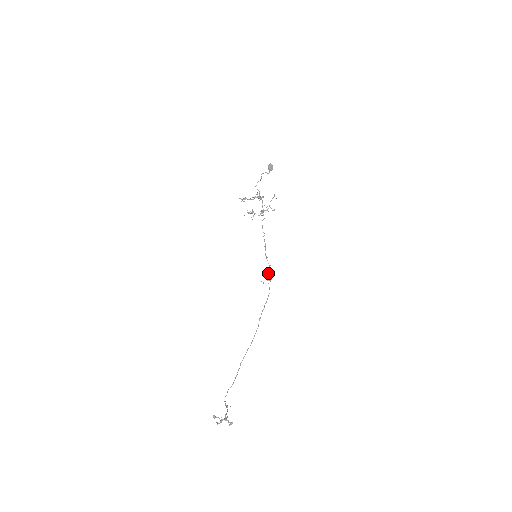
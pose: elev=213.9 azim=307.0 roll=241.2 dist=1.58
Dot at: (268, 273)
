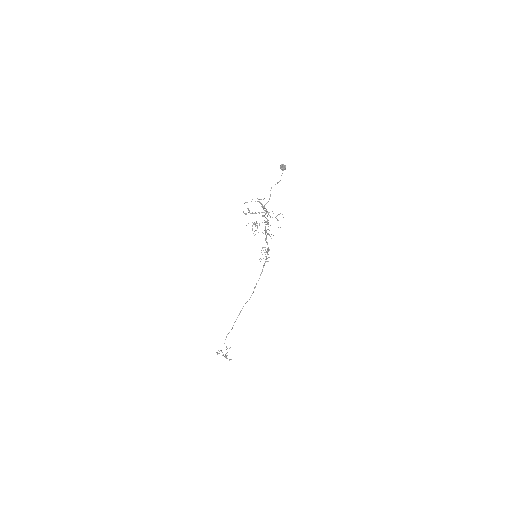
Dot at: occluded
